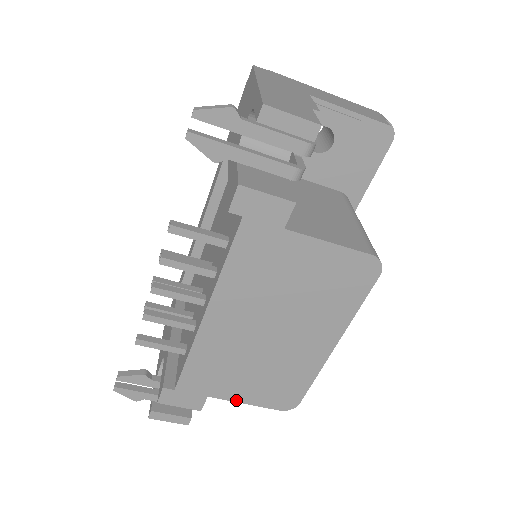
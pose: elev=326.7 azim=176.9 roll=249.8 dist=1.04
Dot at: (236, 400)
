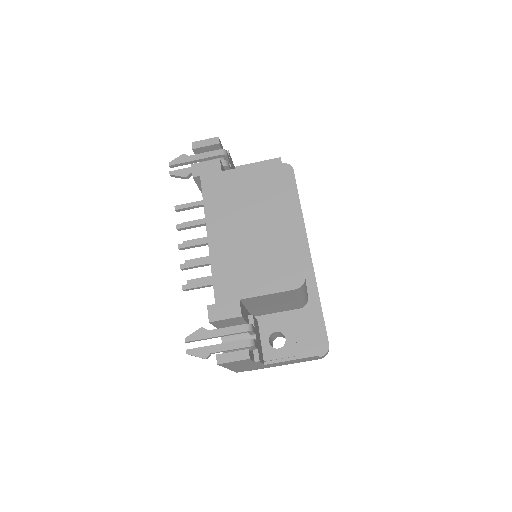
Dot at: (260, 294)
